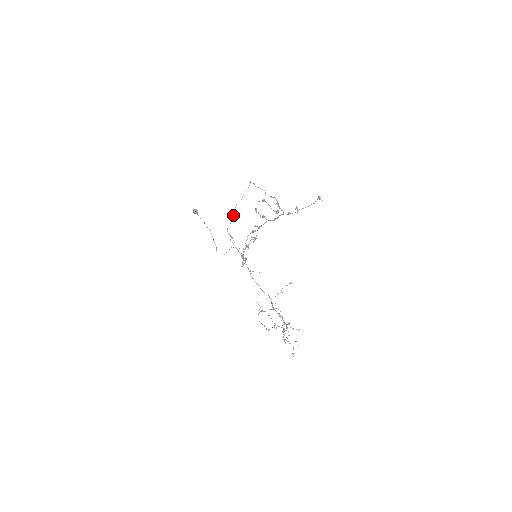
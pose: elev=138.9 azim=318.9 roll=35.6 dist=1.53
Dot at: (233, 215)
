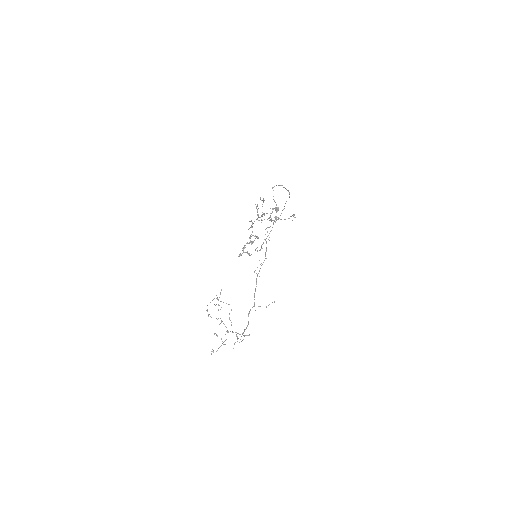
Dot at: occluded
